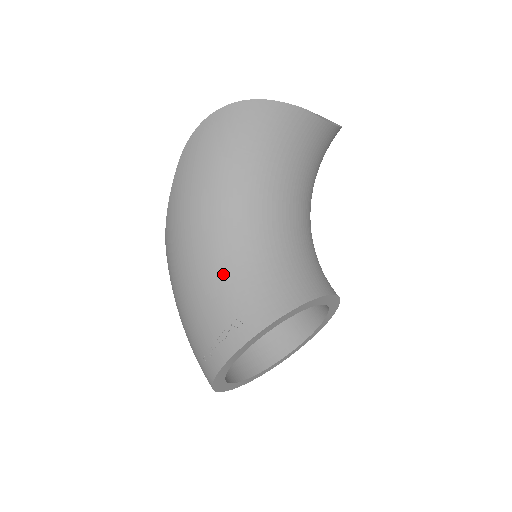
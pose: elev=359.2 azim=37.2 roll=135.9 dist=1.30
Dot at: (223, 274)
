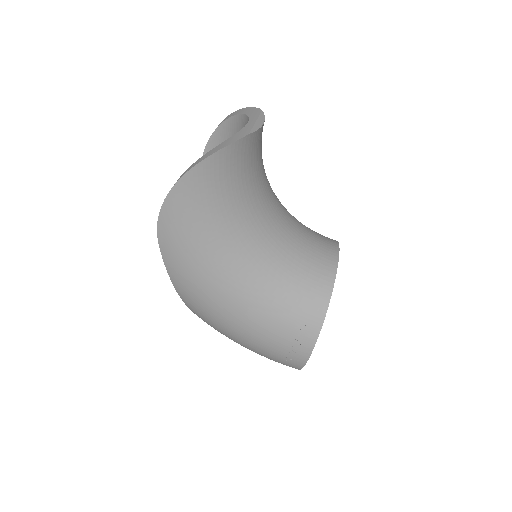
Dot at: (265, 303)
